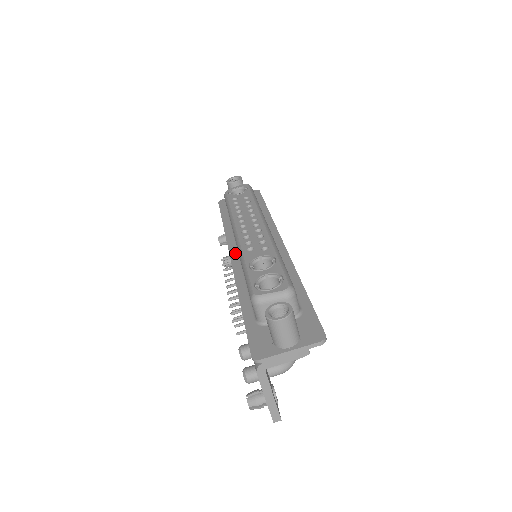
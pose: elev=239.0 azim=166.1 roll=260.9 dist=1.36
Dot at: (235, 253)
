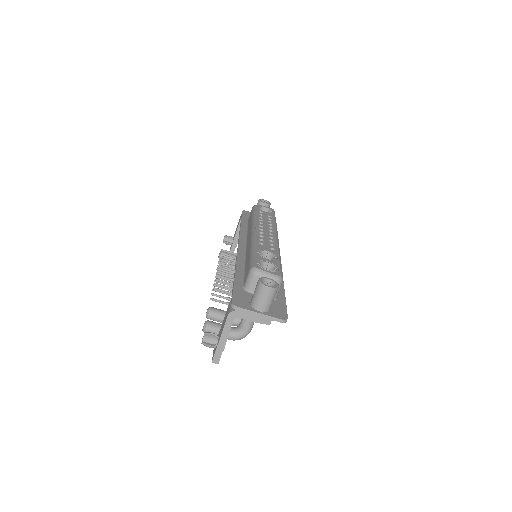
Dot at: (243, 245)
